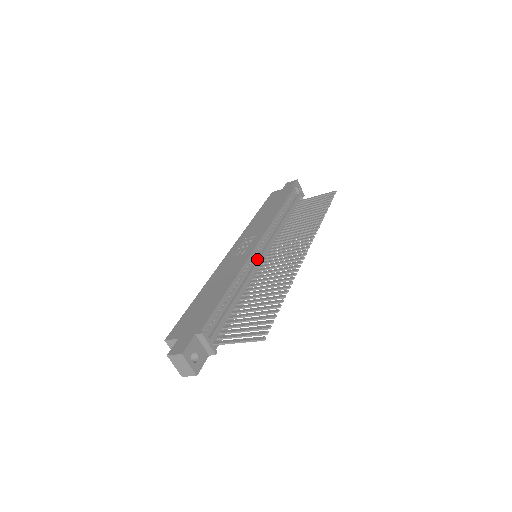
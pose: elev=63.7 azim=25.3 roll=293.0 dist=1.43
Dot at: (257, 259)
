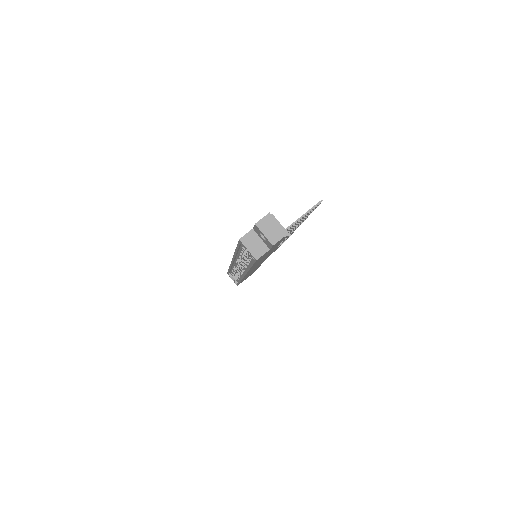
Dot at: occluded
